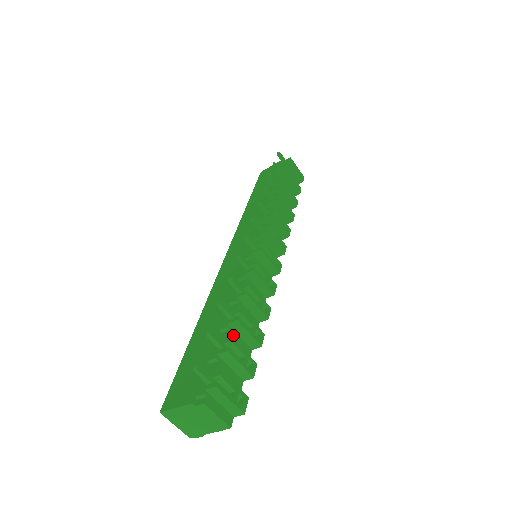
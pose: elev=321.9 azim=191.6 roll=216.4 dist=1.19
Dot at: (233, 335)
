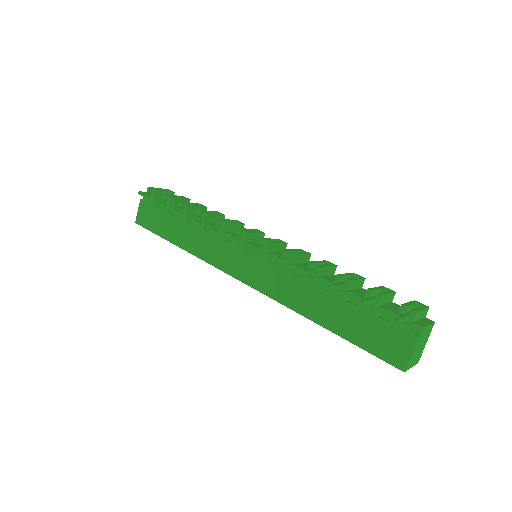
Dot at: (355, 292)
